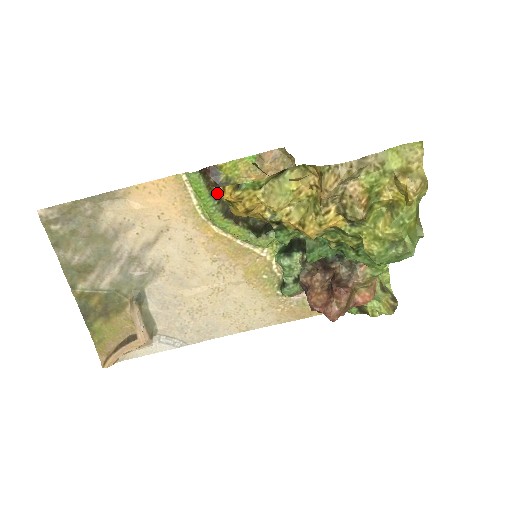
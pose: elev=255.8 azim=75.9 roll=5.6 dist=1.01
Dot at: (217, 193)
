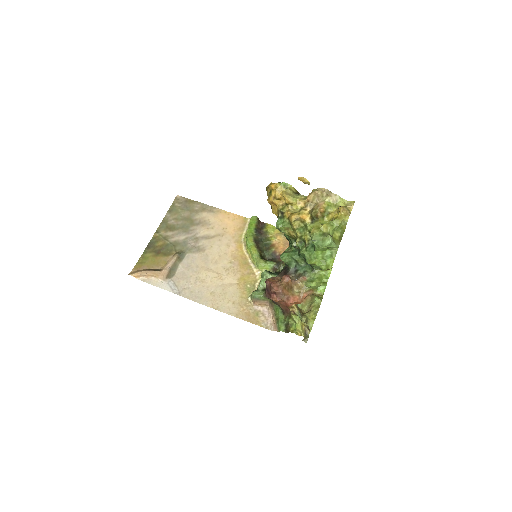
Dot at: (268, 189)
